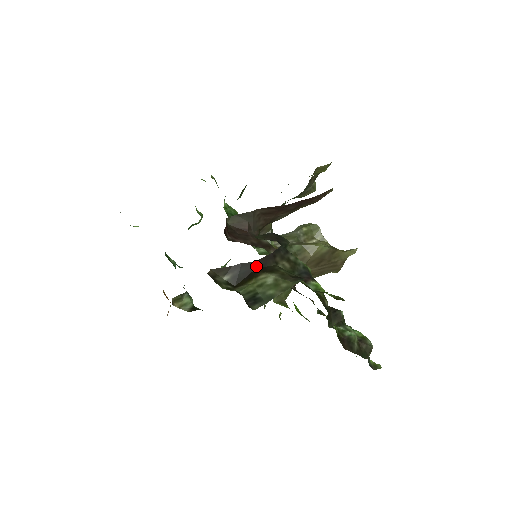
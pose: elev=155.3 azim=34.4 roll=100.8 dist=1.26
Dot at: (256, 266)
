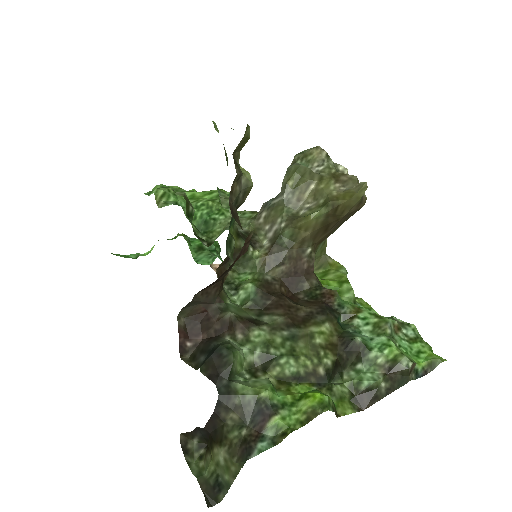
Dot at: (208, 431)
